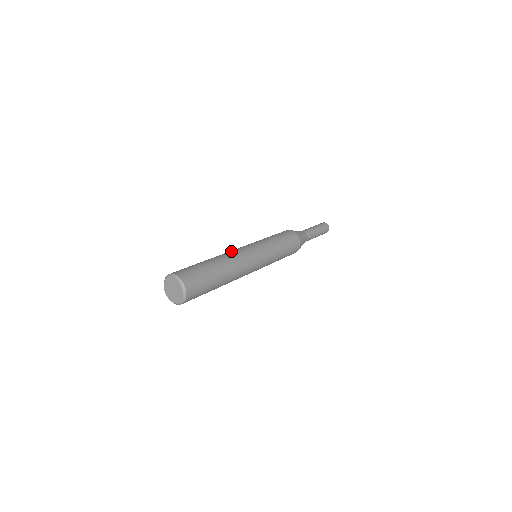
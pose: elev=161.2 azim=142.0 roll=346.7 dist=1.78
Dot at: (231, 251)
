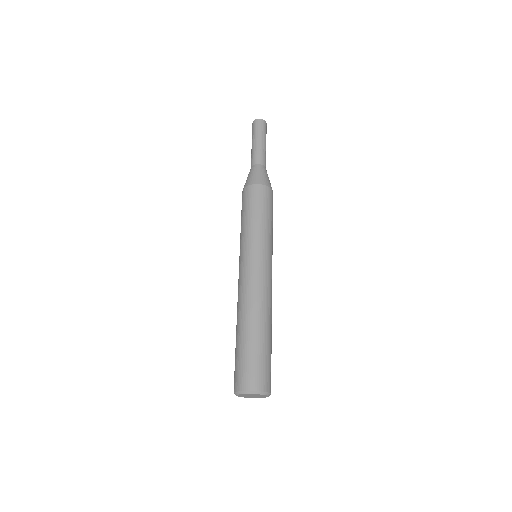
Dot at: (256, 290)
